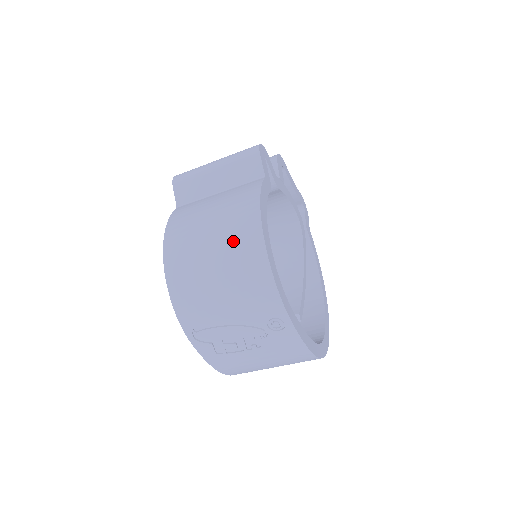
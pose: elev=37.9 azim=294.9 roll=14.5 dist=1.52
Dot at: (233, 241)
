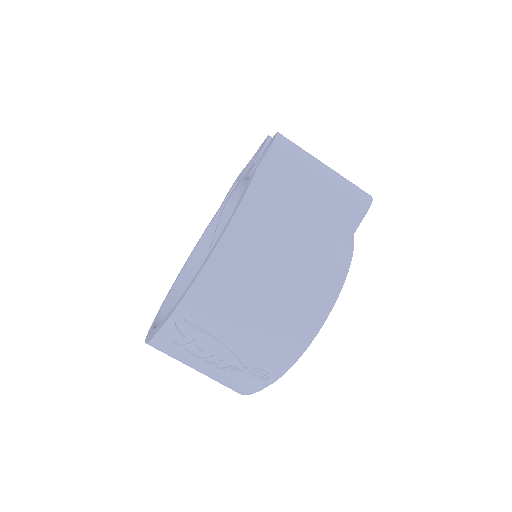
Dot at: (303, 288)
